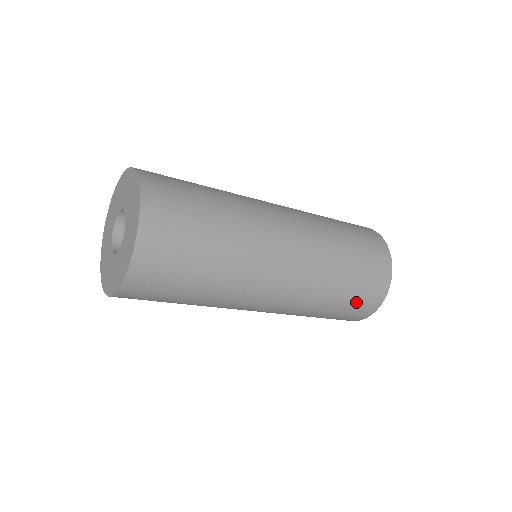
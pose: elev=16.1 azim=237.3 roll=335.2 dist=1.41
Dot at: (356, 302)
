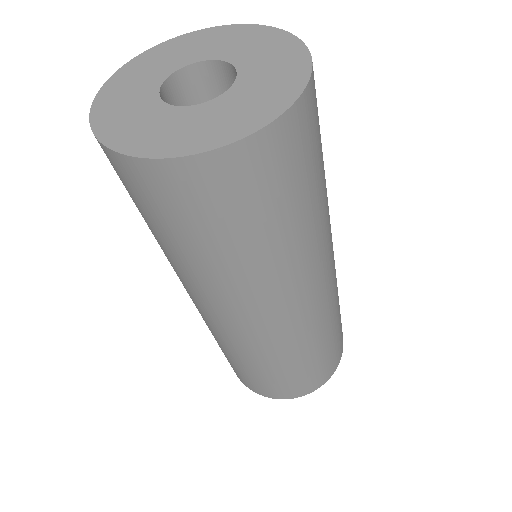
Dot at: (334, 349)
